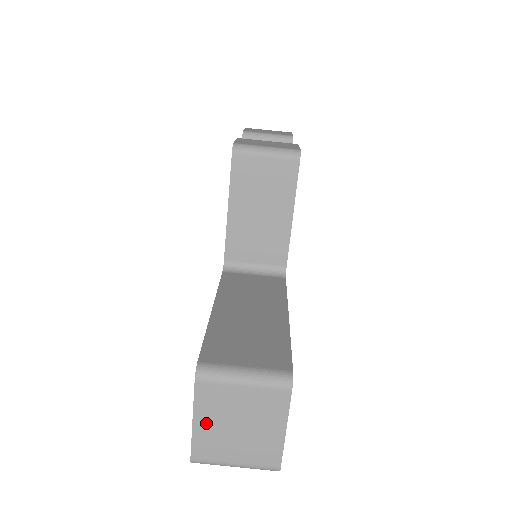
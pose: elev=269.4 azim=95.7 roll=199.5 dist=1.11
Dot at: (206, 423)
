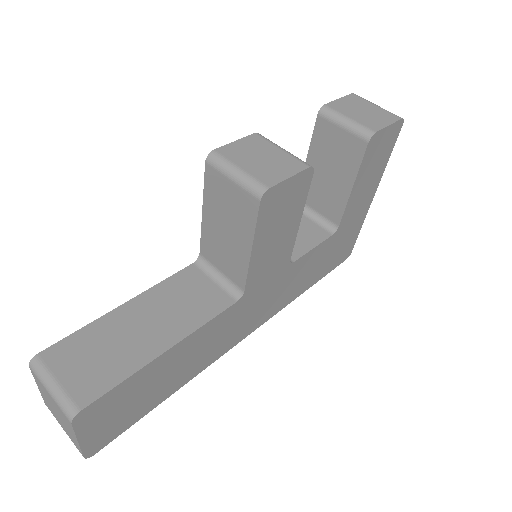
Dot at: (43, 394)
